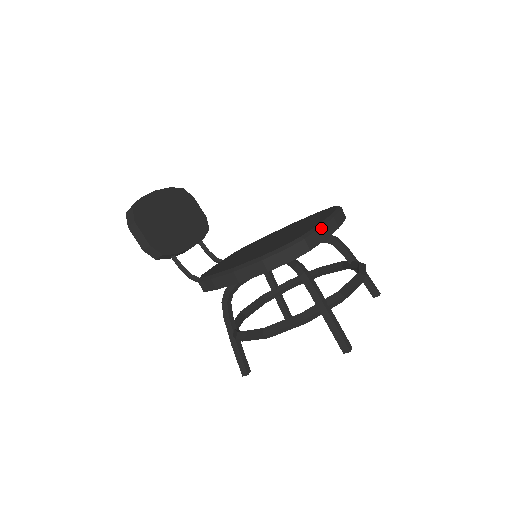
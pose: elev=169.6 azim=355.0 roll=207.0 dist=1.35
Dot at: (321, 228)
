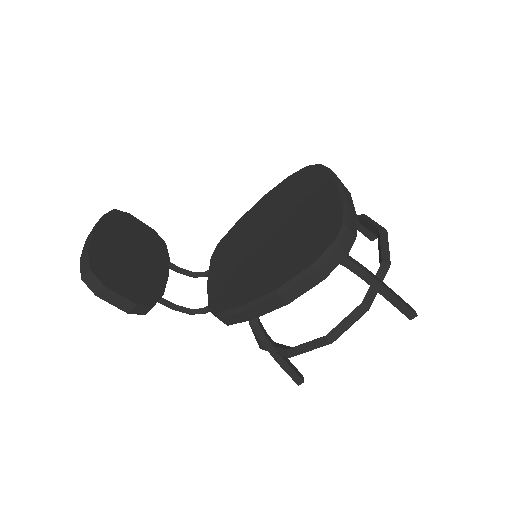
Dot at: (348, 204)
